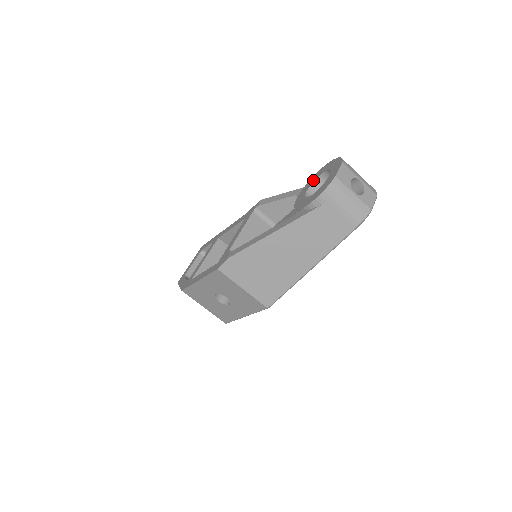
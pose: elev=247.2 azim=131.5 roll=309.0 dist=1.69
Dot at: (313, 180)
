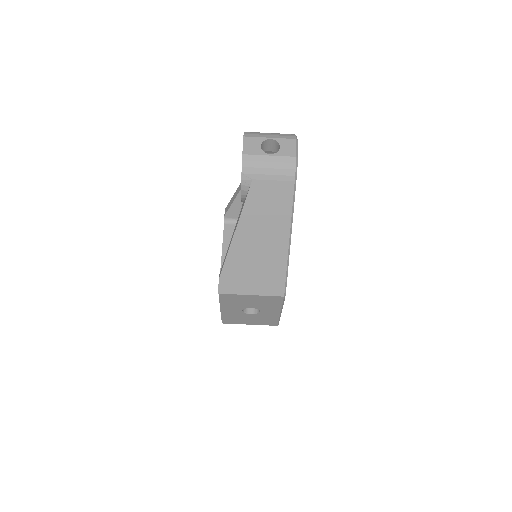
Dot at: occluded
